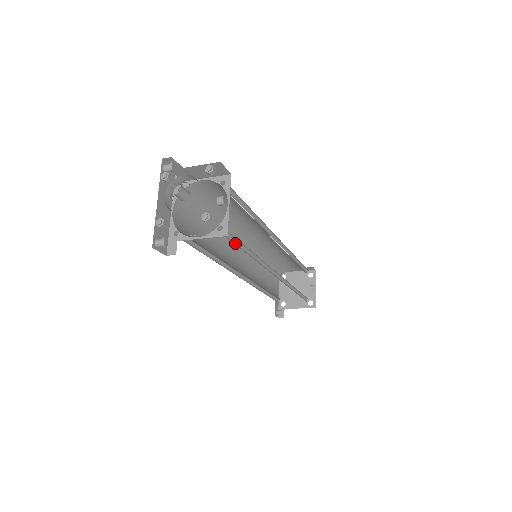
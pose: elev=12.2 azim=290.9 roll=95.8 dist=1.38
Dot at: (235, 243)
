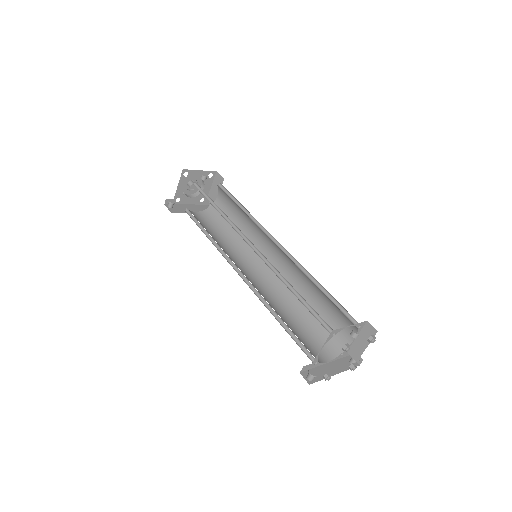
Dot at: (207, 199)
